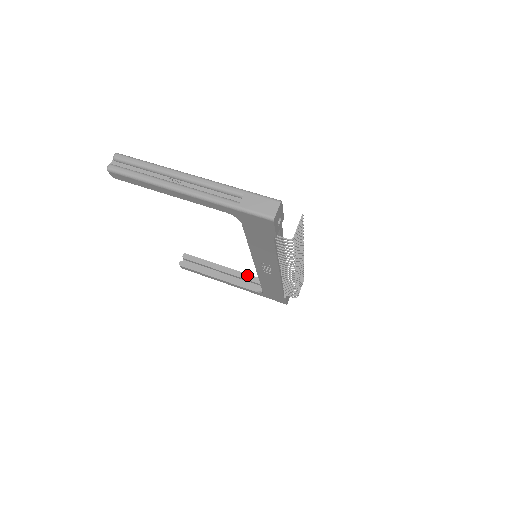
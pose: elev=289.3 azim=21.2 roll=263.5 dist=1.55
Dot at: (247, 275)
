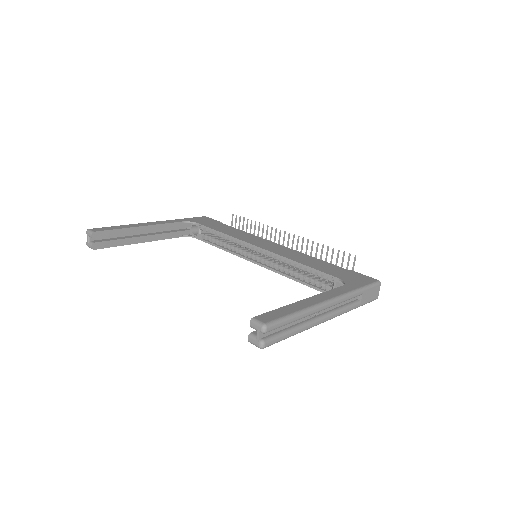
Dot at: (170, 224)
